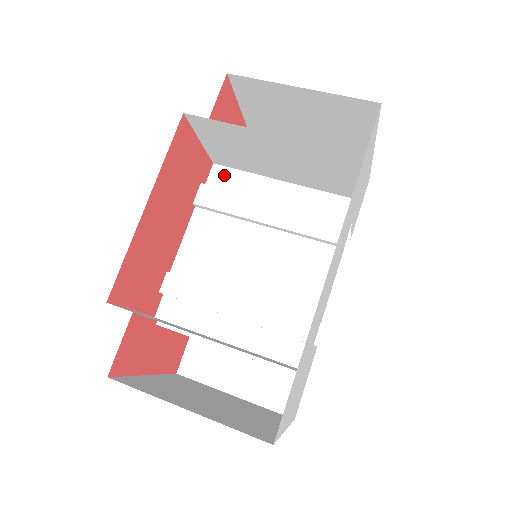
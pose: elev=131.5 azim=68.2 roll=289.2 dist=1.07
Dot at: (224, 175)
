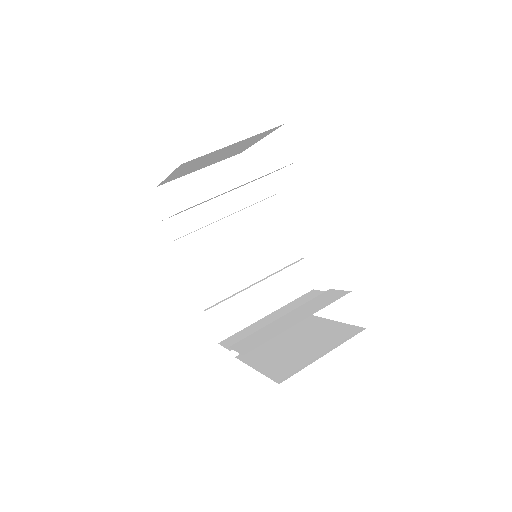
Dot at: (176, 223)
